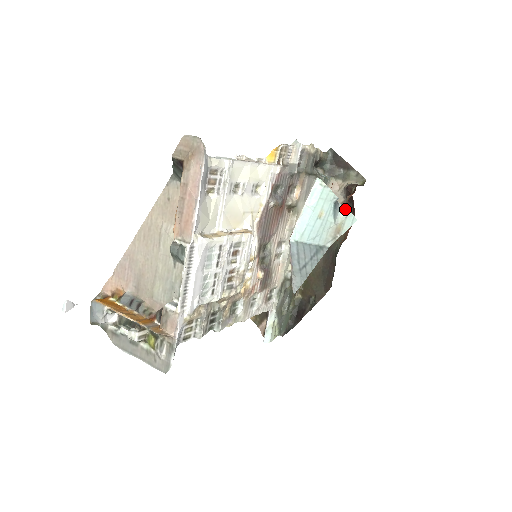
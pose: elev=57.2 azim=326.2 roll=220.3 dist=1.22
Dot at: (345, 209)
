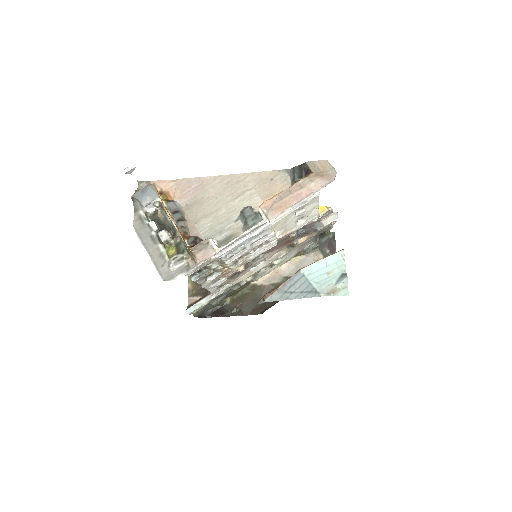
Dot at: (347, 283)
